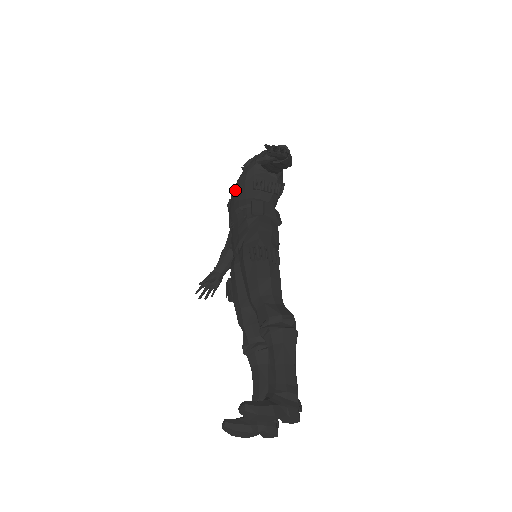
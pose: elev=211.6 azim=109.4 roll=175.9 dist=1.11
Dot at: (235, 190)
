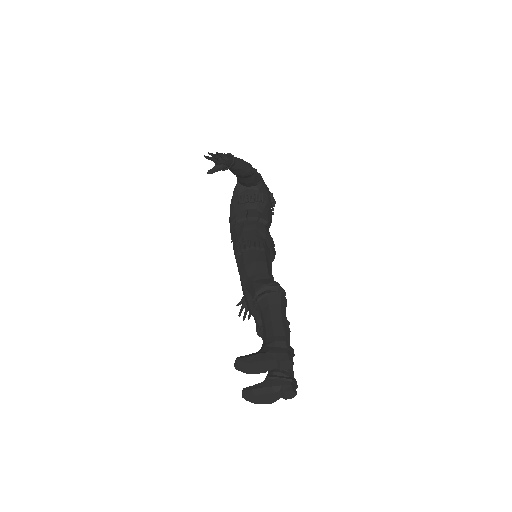
Dot at: occluded
